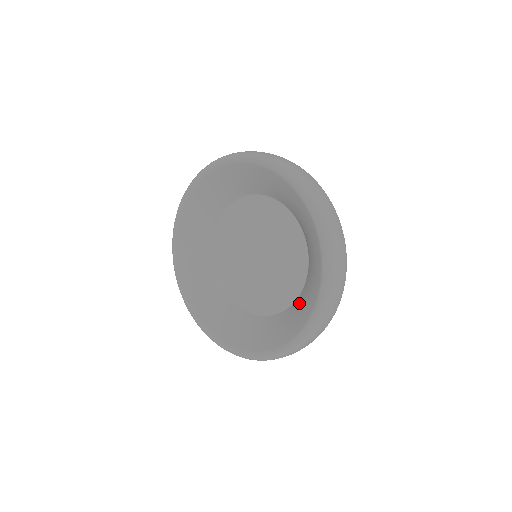
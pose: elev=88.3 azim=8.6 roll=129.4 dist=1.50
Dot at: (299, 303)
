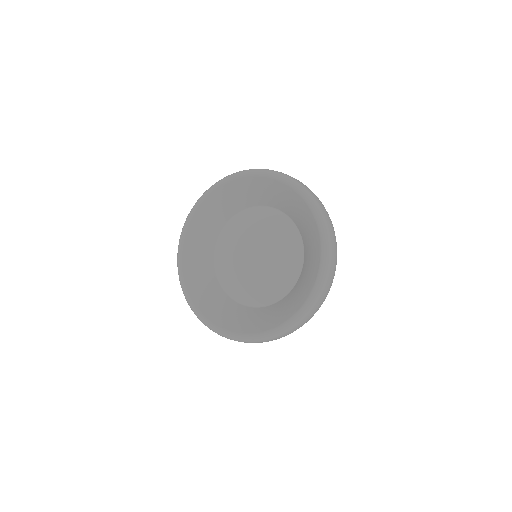
Dot at: (252, 313)
